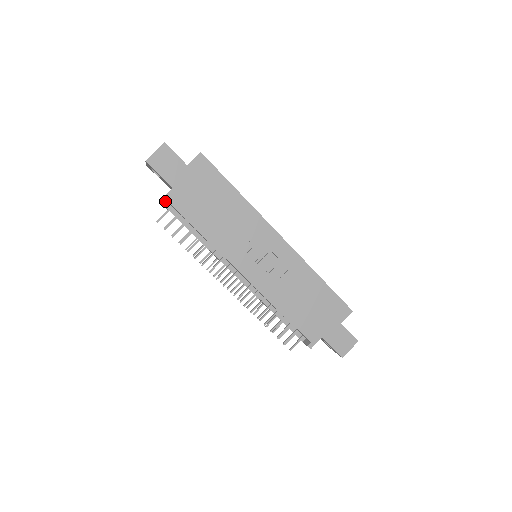
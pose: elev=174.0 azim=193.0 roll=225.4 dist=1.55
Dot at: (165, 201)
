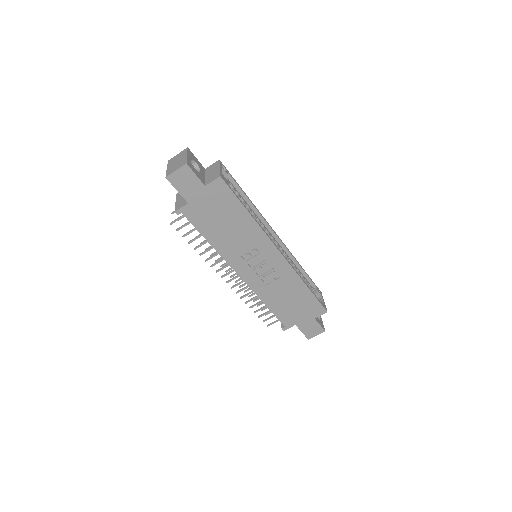
Dot at: (179, 213)
